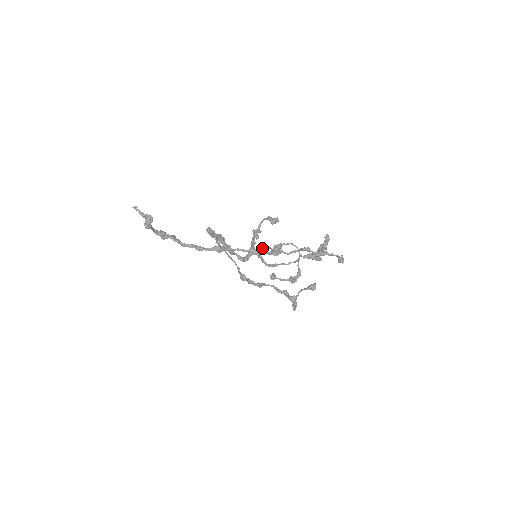
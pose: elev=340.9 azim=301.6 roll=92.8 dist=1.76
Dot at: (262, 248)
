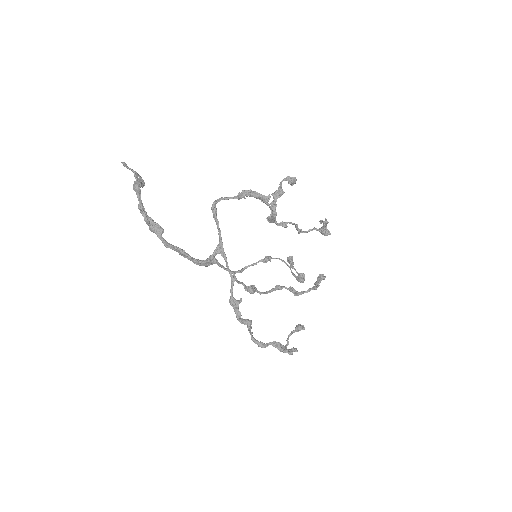
Dot at: (249, 265)
